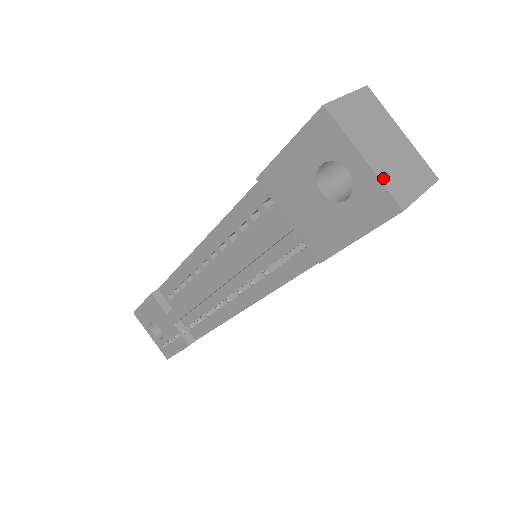
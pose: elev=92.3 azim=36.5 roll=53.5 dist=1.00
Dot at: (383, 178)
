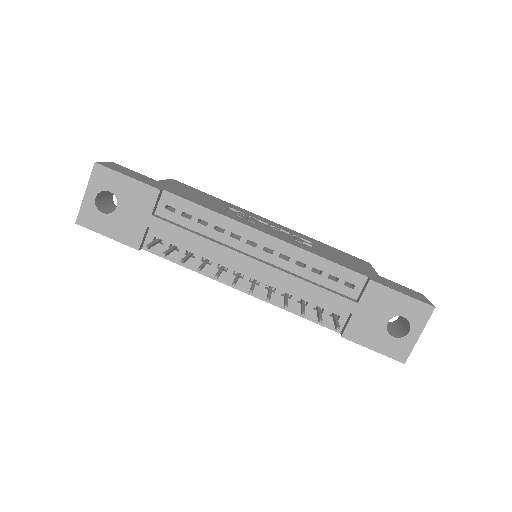
Dot at: (413, 347)
